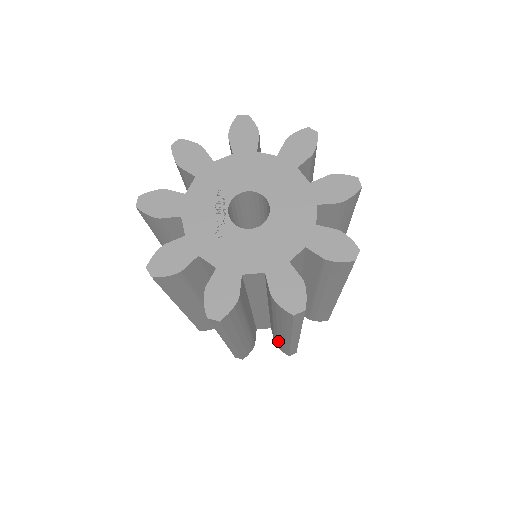
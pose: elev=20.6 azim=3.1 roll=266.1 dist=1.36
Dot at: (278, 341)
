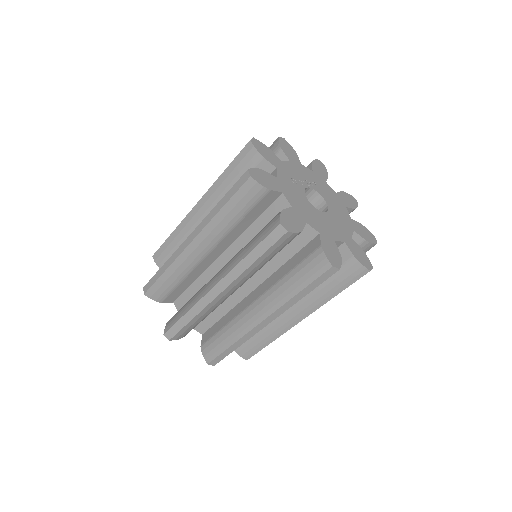
Dot at: (187, 304)
